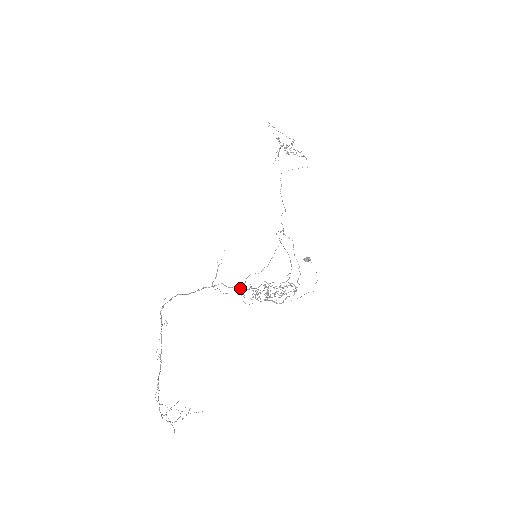
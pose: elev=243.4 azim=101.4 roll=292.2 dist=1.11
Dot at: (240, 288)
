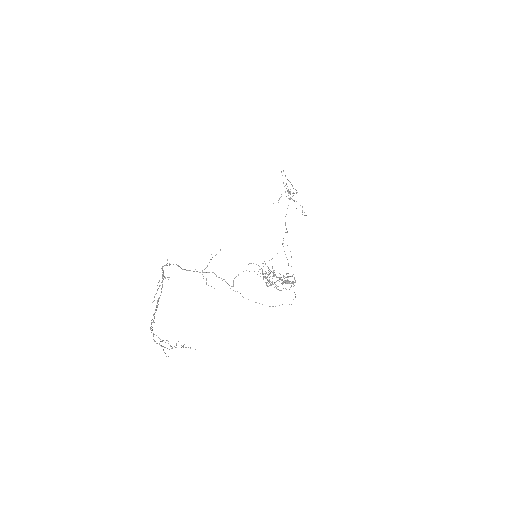
Dot at: occluded
